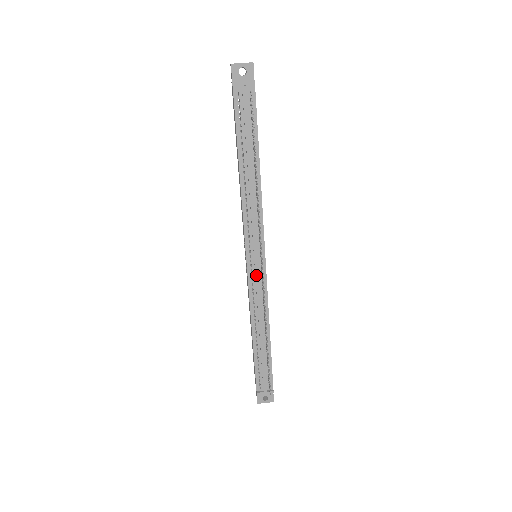
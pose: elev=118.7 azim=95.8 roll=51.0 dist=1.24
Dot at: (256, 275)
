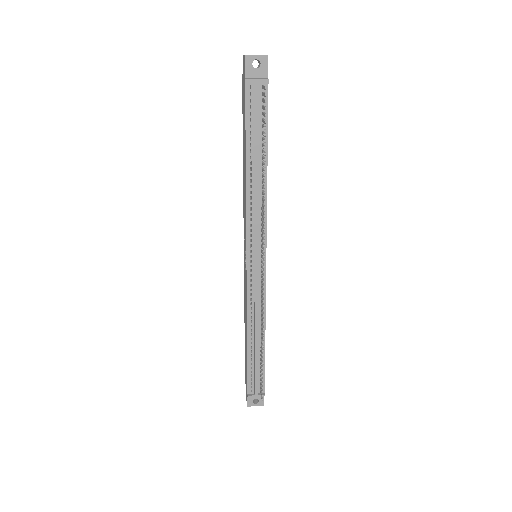
Dot at: (256, 276)
